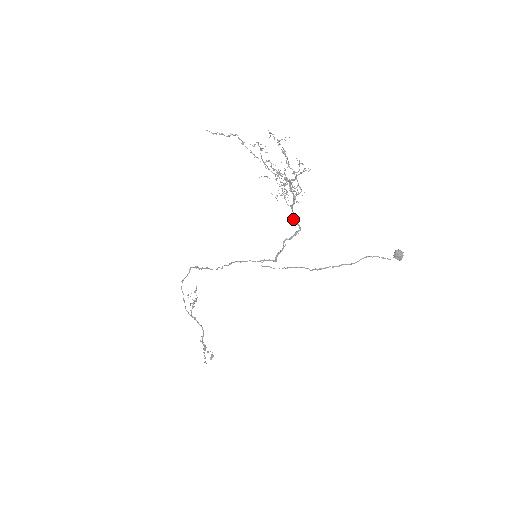
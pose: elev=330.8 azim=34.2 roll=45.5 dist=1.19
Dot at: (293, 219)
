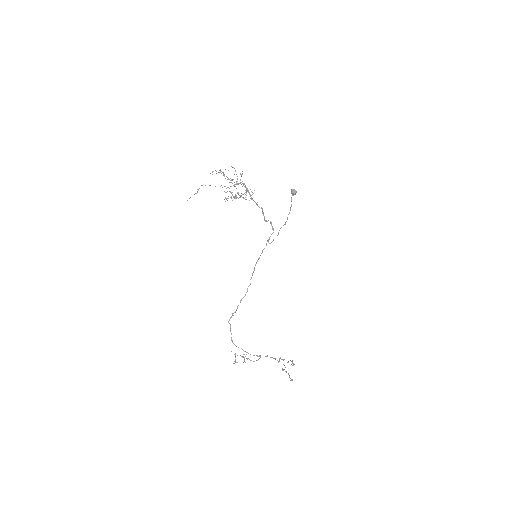
Dot at: (257, 205)
